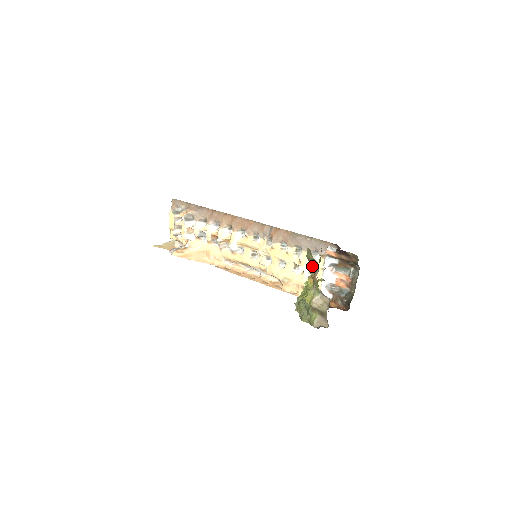
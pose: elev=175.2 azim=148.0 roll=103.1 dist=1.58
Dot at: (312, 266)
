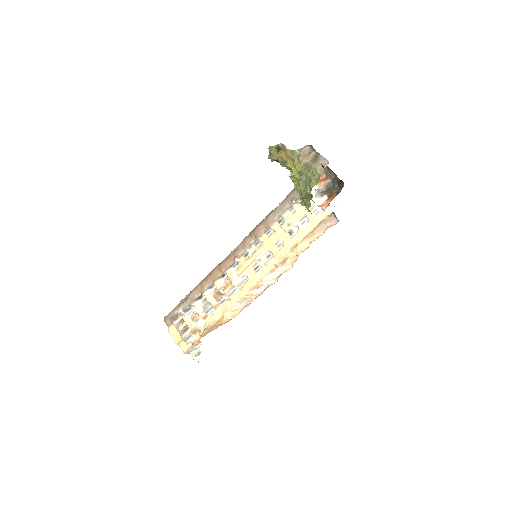
Dot at: (280, 154)
